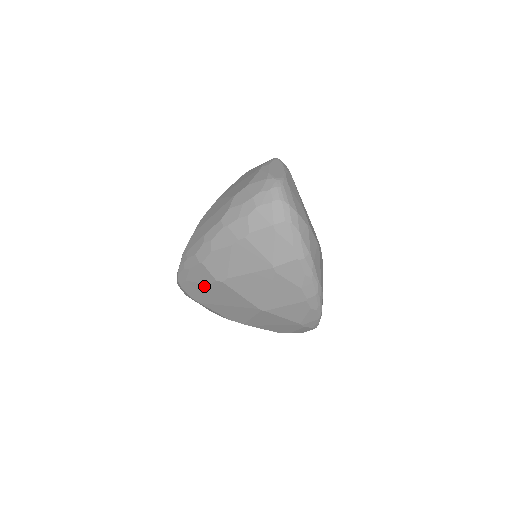
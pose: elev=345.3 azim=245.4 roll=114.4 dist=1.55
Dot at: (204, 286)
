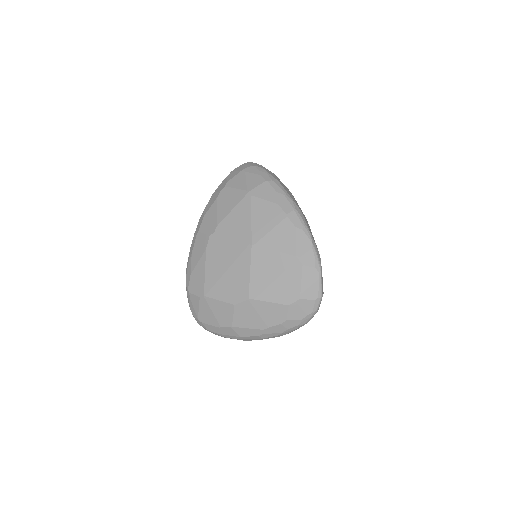
Dot at: (203, 259)
